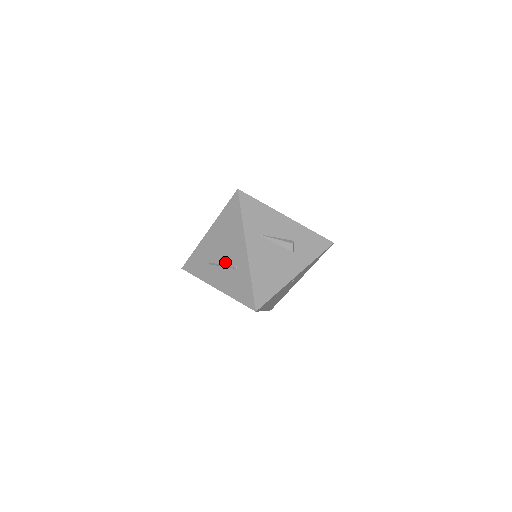
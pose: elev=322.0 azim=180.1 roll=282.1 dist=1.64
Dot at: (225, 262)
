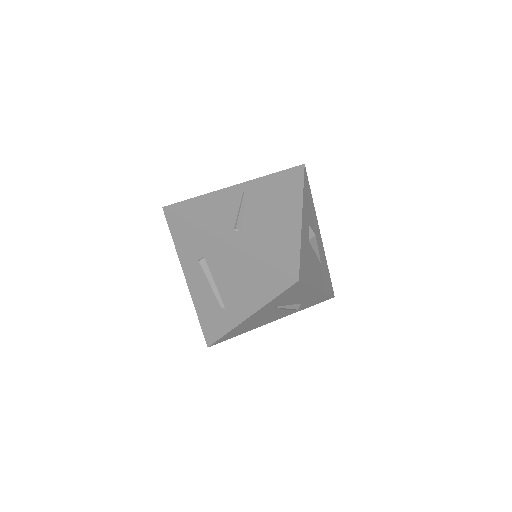
Dot at: (216, 288)
